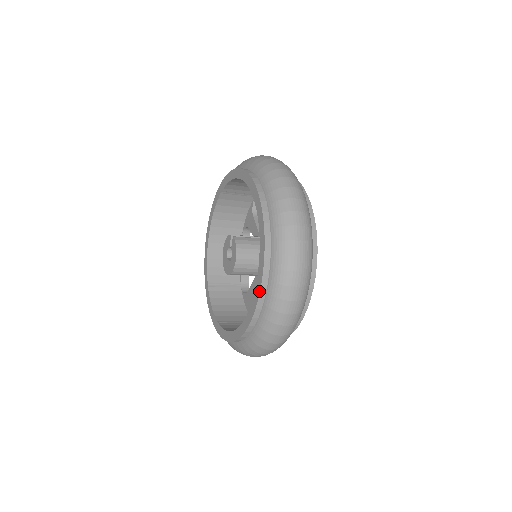
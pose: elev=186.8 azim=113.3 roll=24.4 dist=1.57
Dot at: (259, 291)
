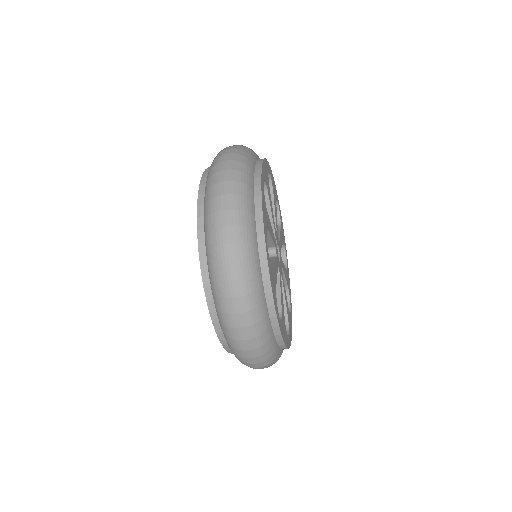
Dot at: (217, 335)
